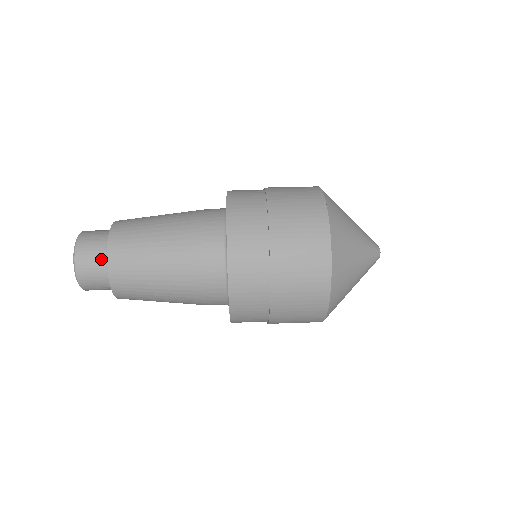
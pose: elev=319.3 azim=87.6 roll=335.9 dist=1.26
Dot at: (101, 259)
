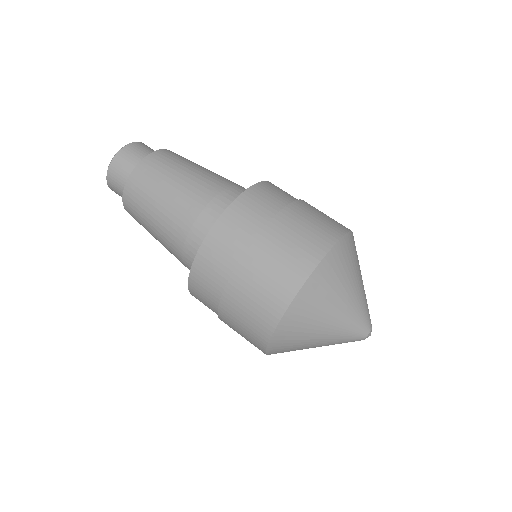
Dot at: (131, 169)
